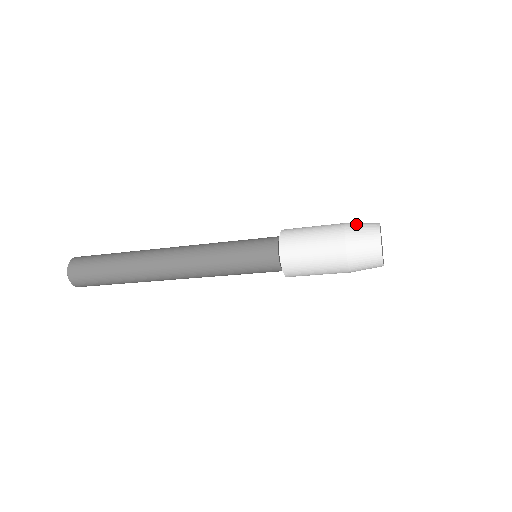
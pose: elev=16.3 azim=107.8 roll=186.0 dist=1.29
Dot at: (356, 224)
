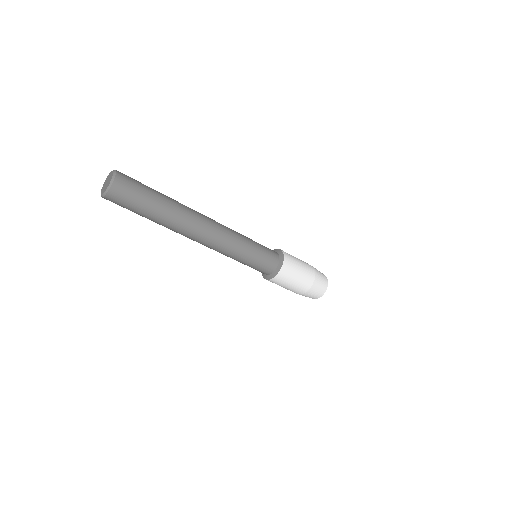
Dot at: occluded
